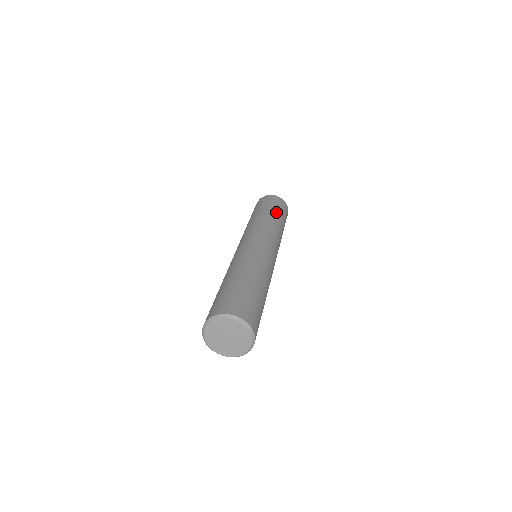
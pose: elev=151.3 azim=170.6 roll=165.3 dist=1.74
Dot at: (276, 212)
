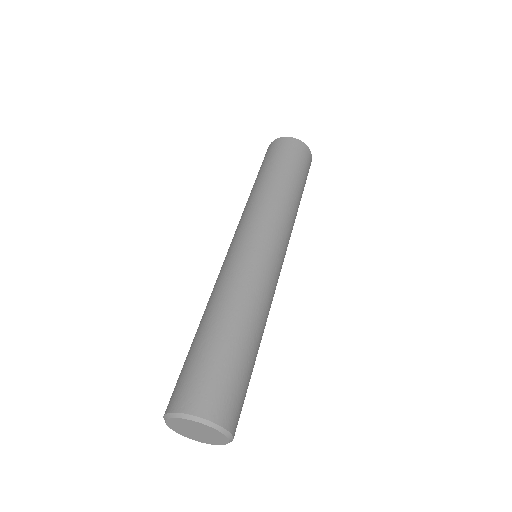
Dot at: (270, 170)
